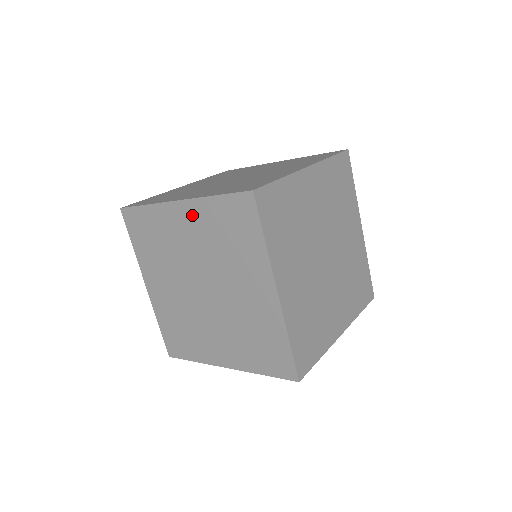
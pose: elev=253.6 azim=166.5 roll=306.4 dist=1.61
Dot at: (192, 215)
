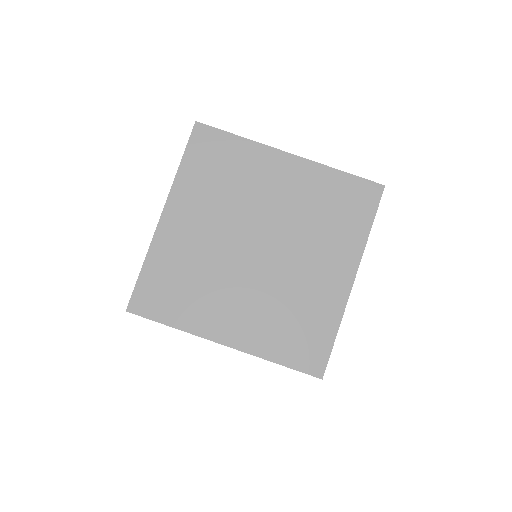
Dot at: (183, 205)
